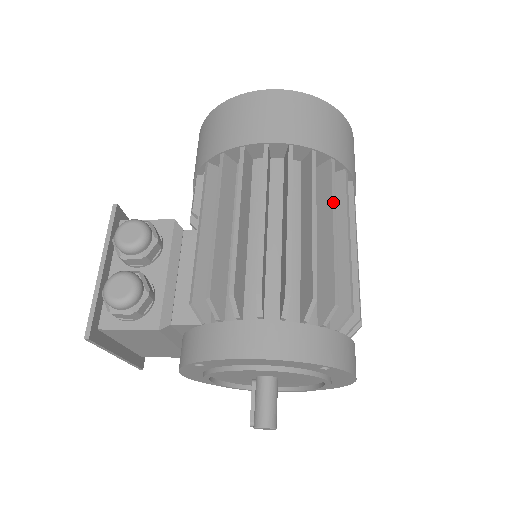
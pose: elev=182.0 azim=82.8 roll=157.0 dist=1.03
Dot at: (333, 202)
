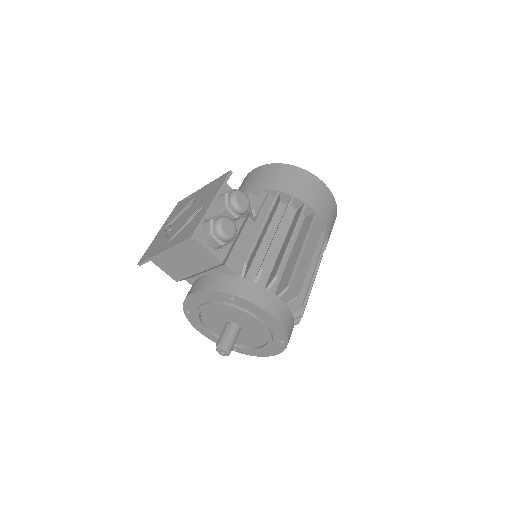
Dot at: (319, 265)
